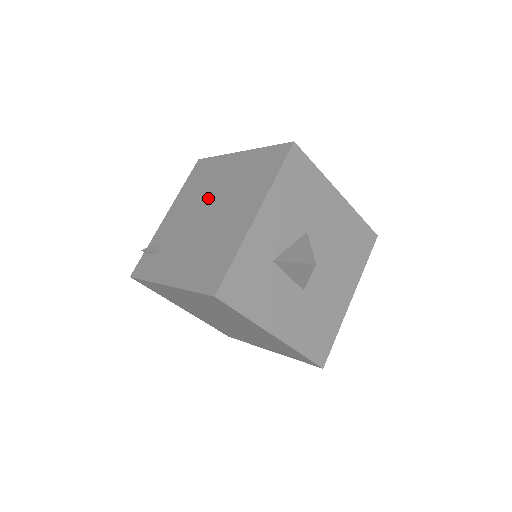
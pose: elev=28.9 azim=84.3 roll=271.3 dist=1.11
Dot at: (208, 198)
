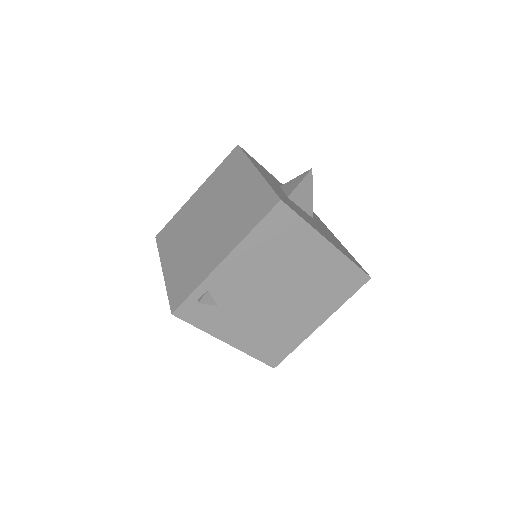
Dot at: (284, 278)
